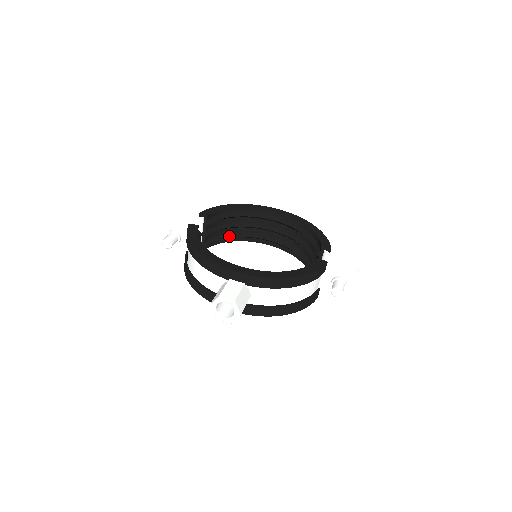
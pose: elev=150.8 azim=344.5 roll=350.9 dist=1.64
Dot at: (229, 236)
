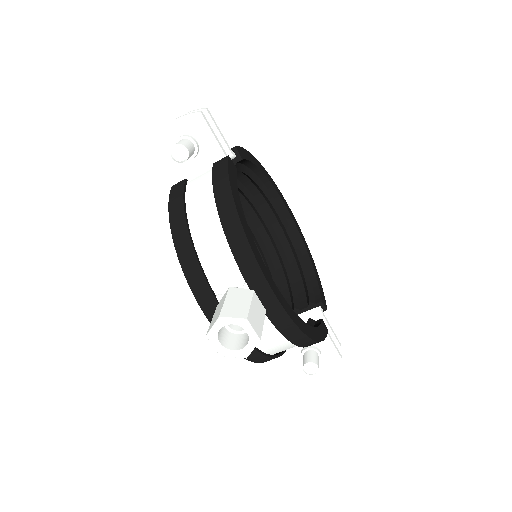
Dot at: occluded
